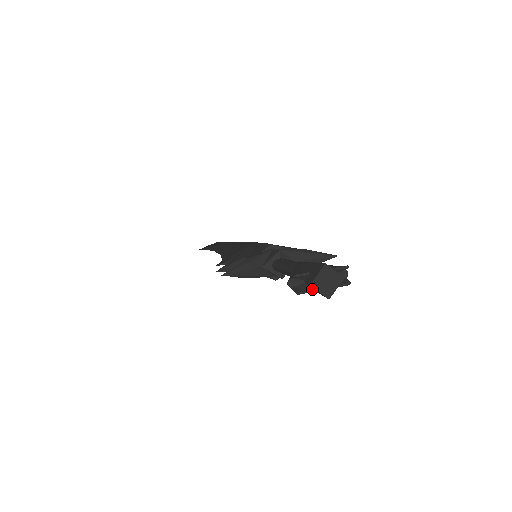
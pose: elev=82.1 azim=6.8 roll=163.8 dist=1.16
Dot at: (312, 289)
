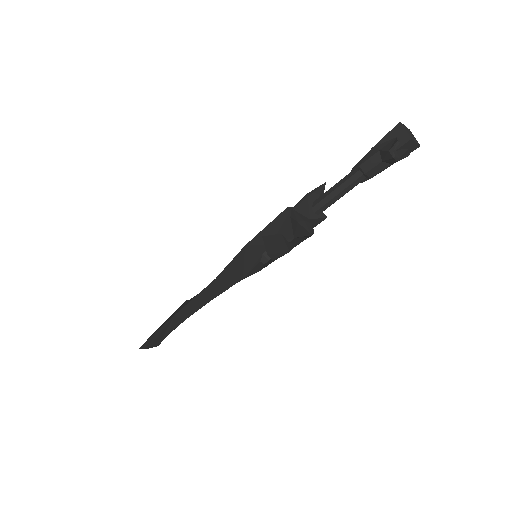
Dot at: (392, 164)
